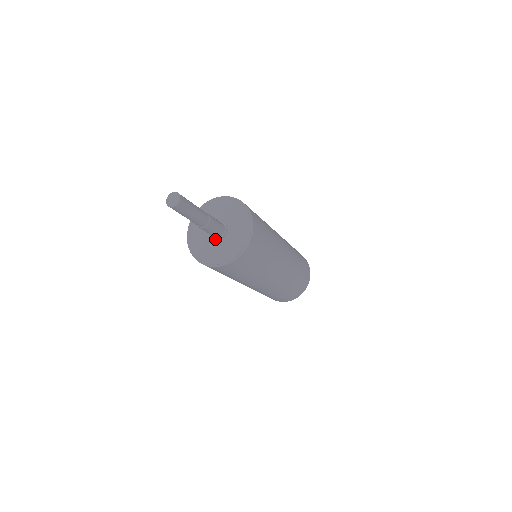
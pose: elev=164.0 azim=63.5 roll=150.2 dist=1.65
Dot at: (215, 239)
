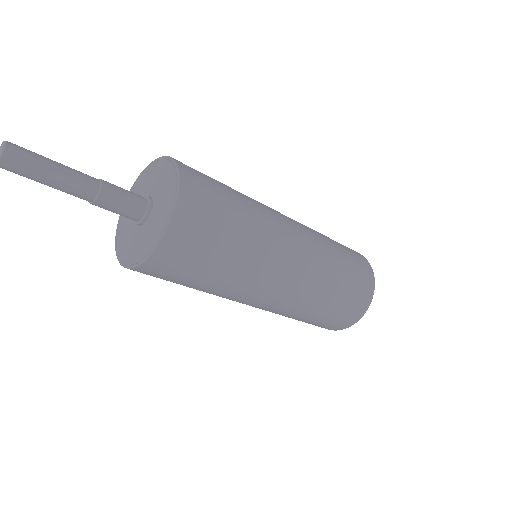
Dot at: (135, 221)
